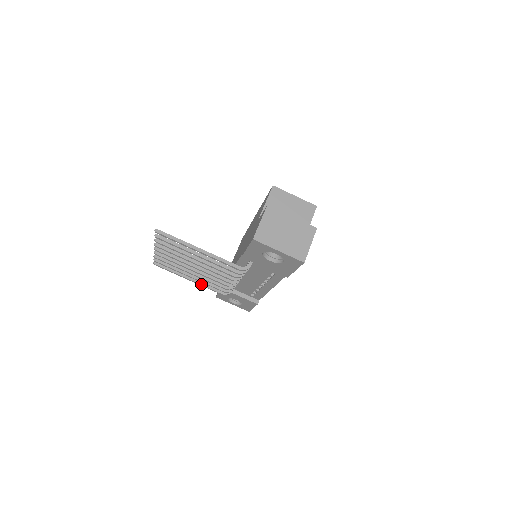
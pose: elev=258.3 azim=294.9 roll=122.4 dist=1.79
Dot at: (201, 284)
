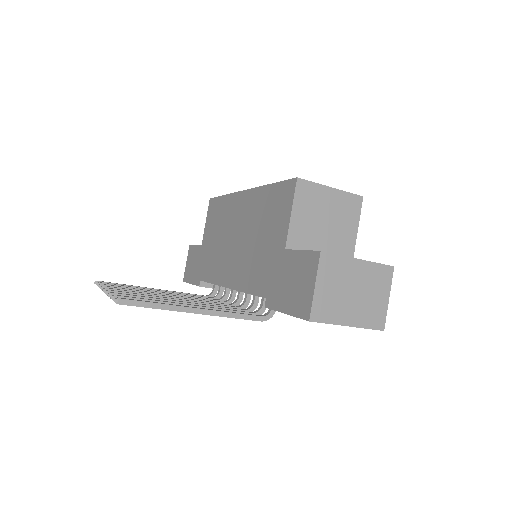
Dot at: occluded
